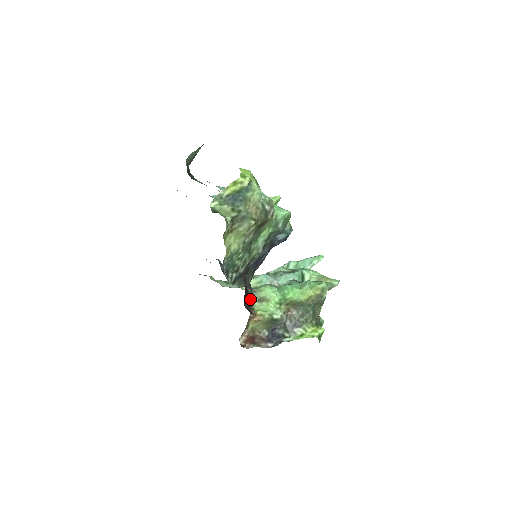
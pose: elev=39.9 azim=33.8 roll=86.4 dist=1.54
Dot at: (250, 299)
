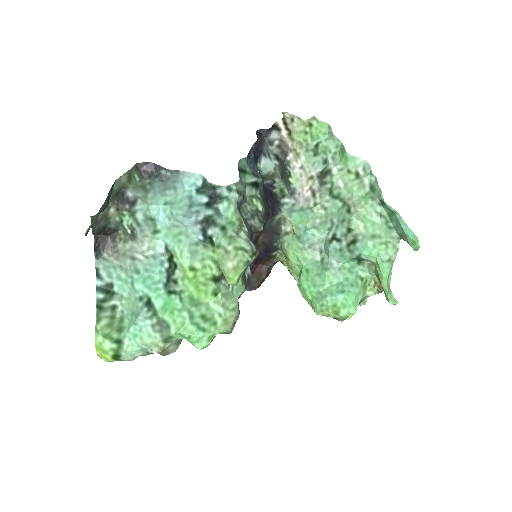
Dot at: (276, 252)
